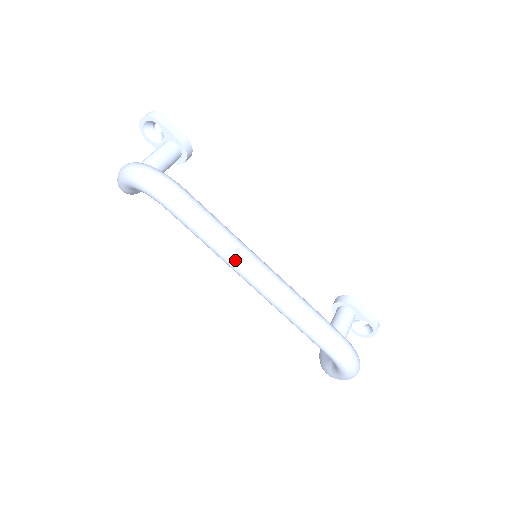
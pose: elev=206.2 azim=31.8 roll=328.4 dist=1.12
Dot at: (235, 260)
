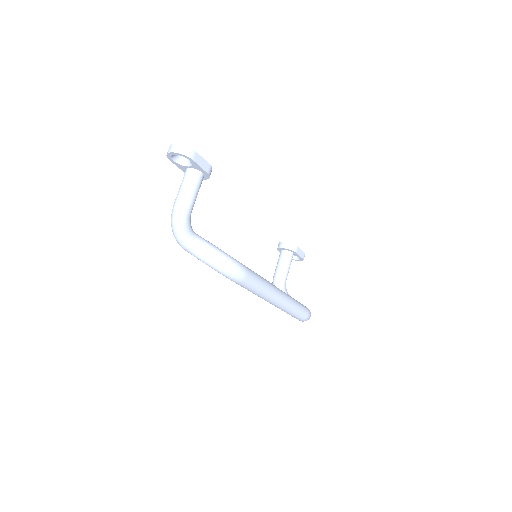
Dot at: (268, 298)
